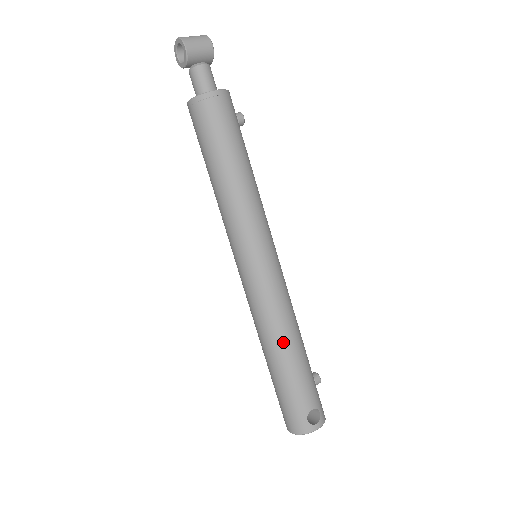
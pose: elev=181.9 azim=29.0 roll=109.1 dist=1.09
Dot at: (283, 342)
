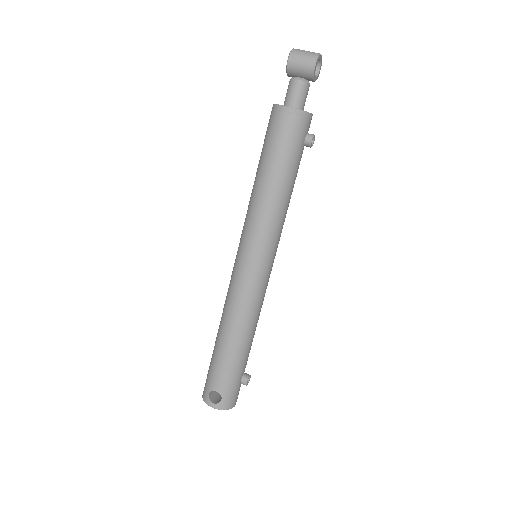
Dot at: (225, 328)
